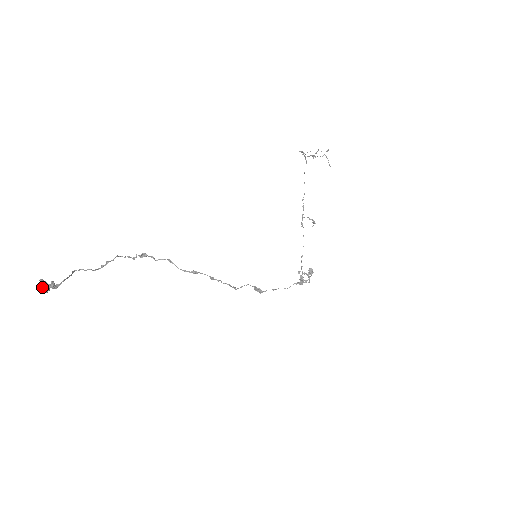
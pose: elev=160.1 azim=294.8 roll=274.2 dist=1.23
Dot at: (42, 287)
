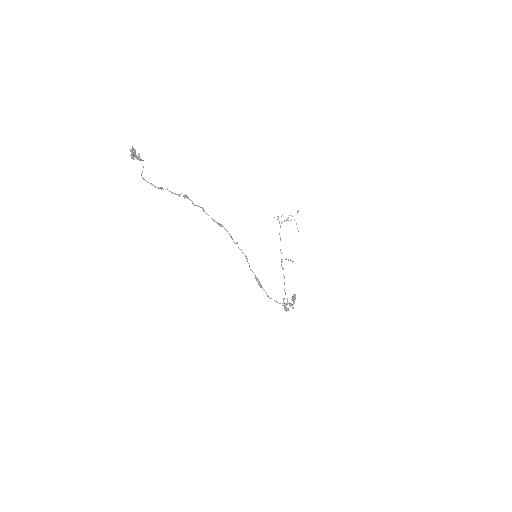
Dot at: (132, 152)
